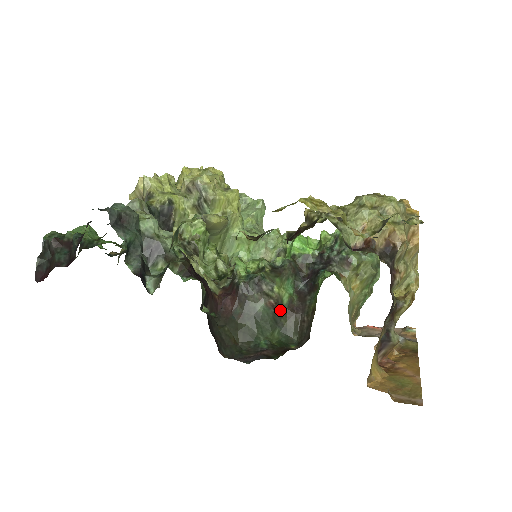
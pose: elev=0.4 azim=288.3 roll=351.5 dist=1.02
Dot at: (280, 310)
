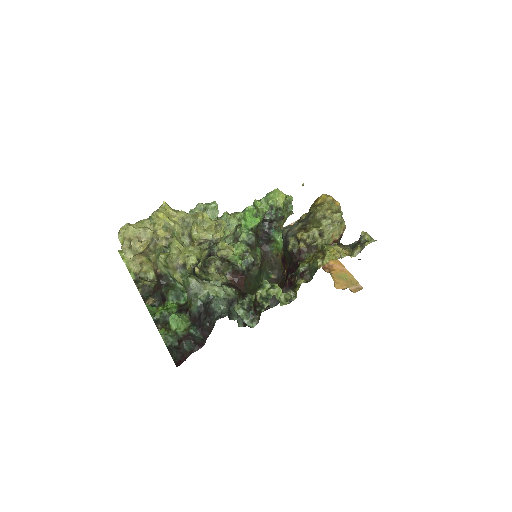
Dot at: (261, 265)
